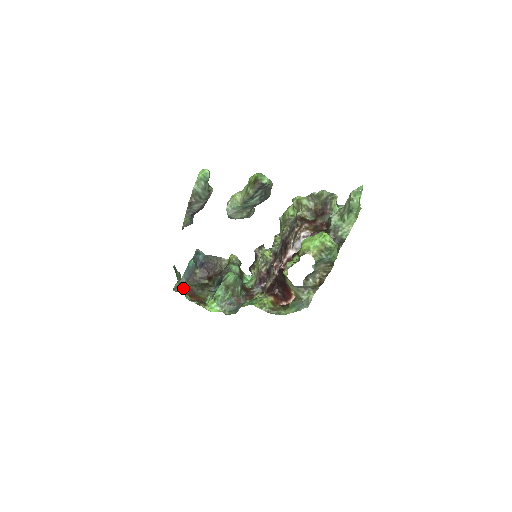
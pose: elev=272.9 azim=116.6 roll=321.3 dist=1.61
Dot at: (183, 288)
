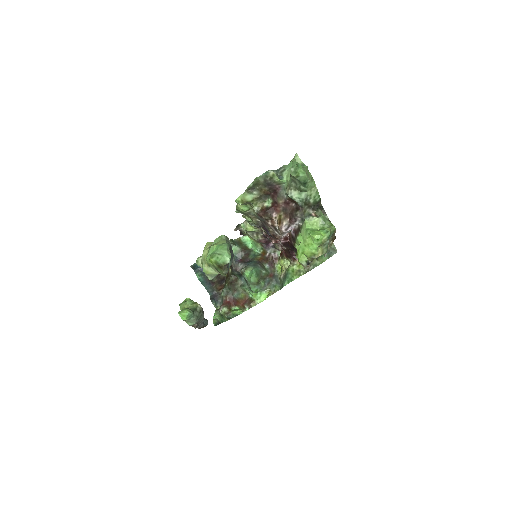
Dot at: (226, 308)
